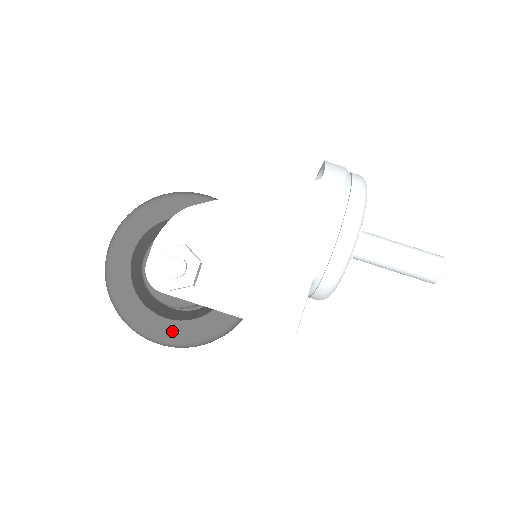
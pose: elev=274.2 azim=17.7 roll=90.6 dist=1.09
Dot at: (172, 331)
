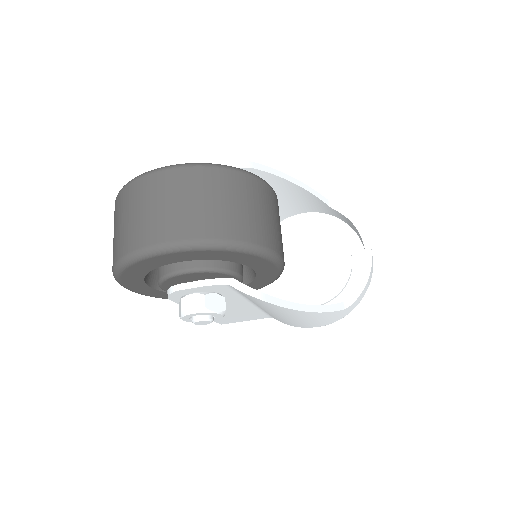
Dot at: (147, 292)
